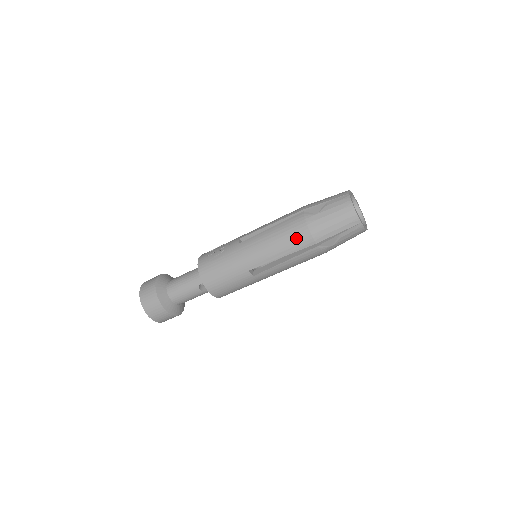
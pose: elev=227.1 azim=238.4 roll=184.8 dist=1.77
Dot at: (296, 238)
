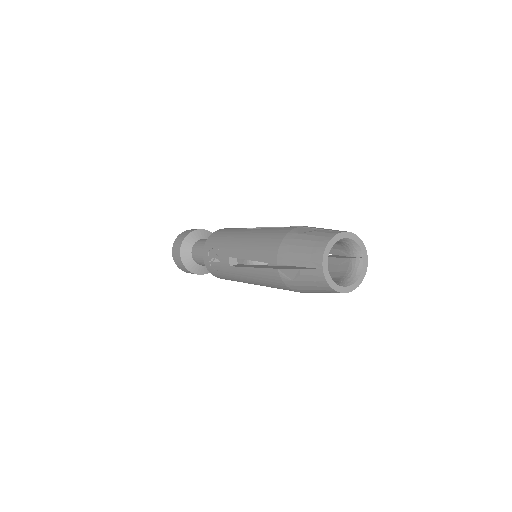
Dot at: occluded
